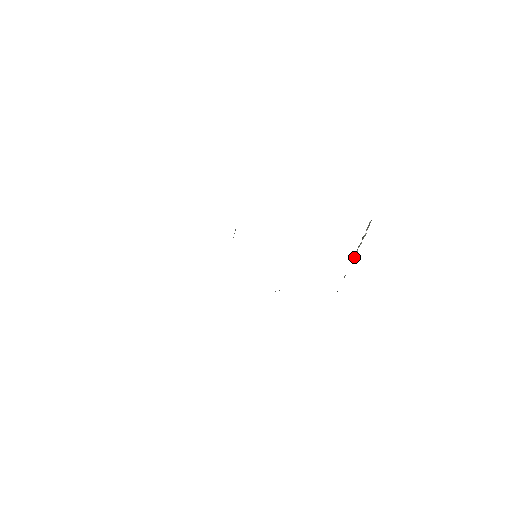
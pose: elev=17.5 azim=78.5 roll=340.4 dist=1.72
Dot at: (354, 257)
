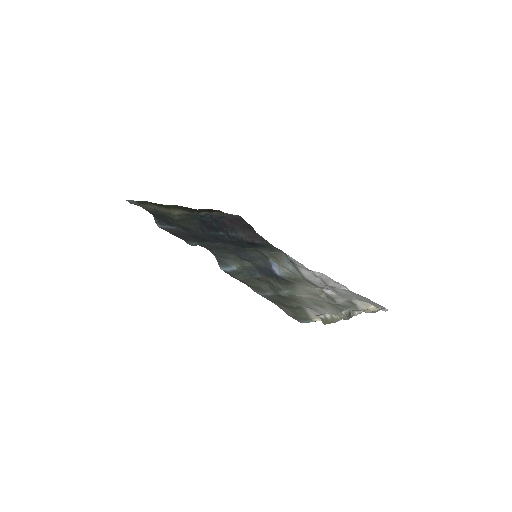
Dot at: occluded
